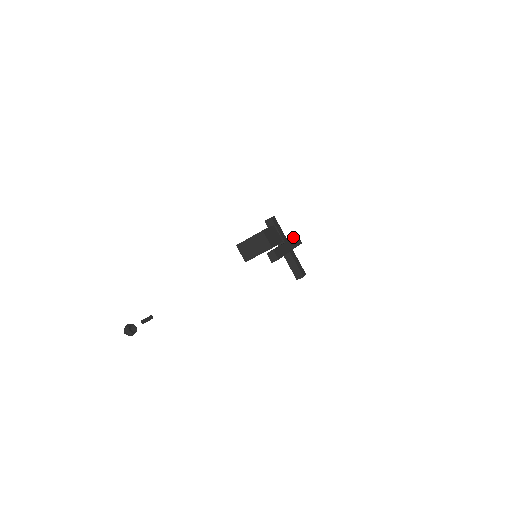
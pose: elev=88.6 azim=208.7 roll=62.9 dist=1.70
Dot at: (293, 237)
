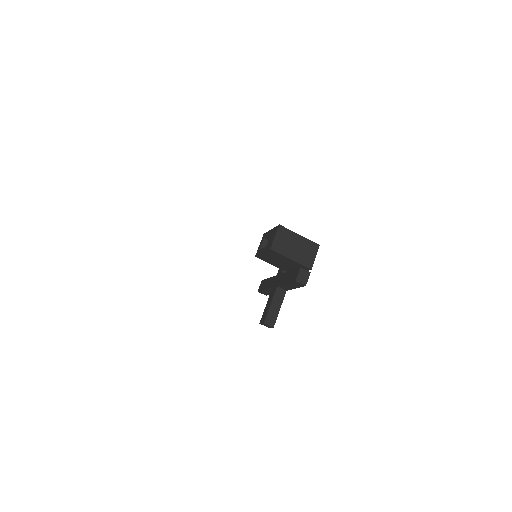
Dot at: occluded
